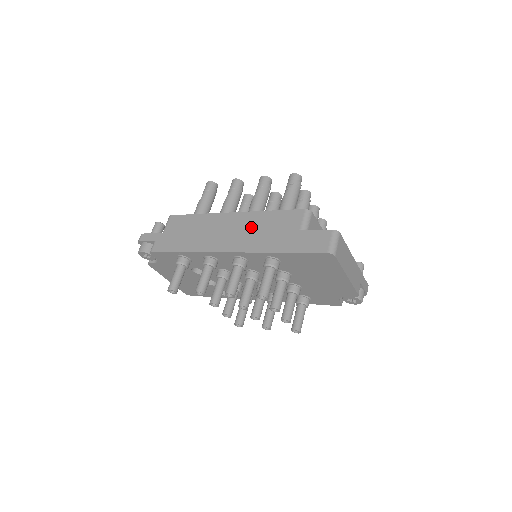
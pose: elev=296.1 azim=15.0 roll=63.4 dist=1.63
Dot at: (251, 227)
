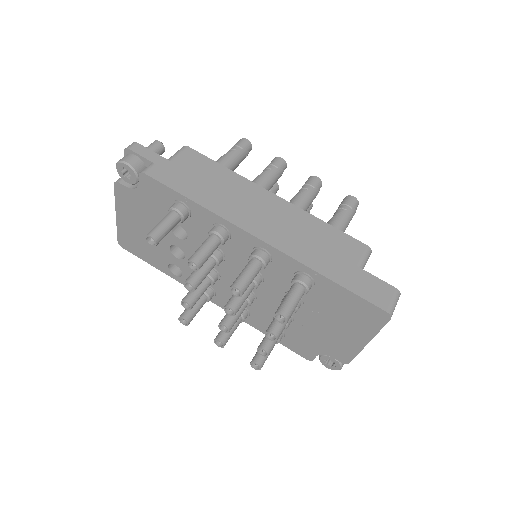
Dot at: (297, 226)
